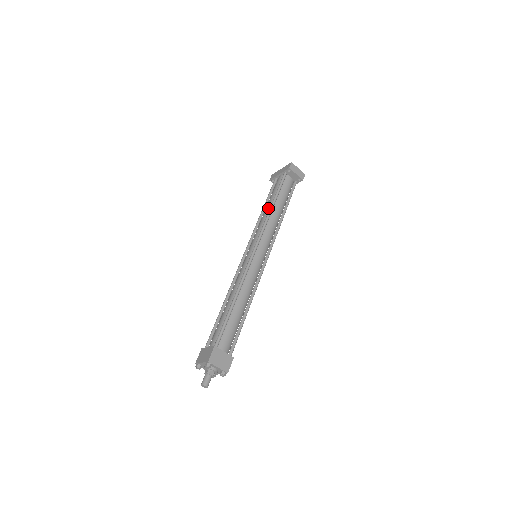
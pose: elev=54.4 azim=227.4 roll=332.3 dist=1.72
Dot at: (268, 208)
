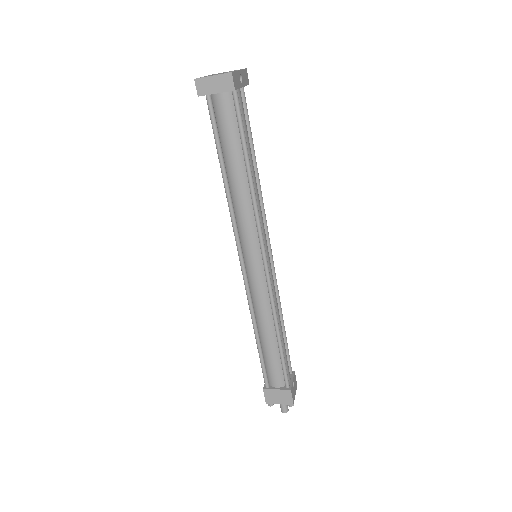
Dot at: occluded
